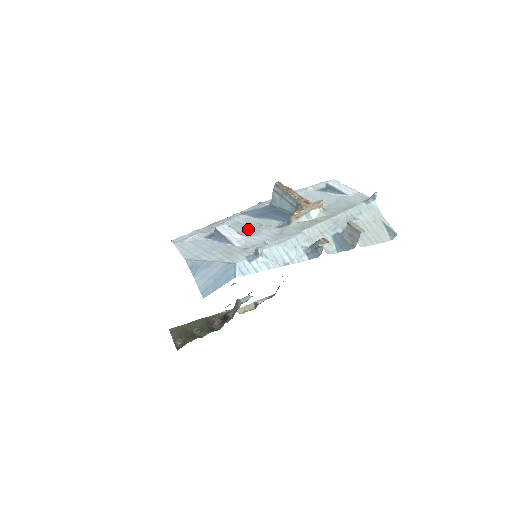
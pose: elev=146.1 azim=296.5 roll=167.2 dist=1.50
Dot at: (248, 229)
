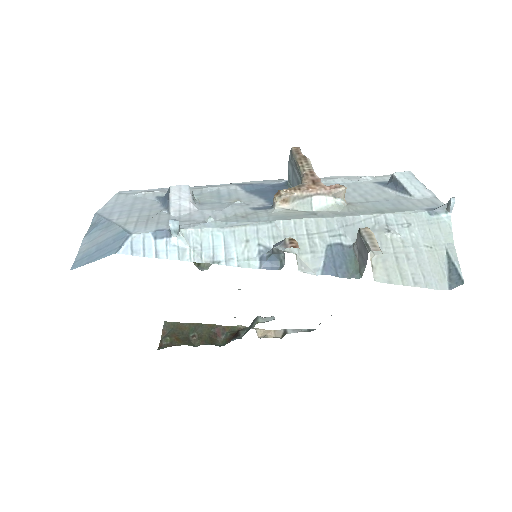
Dot at: (216, 201)
